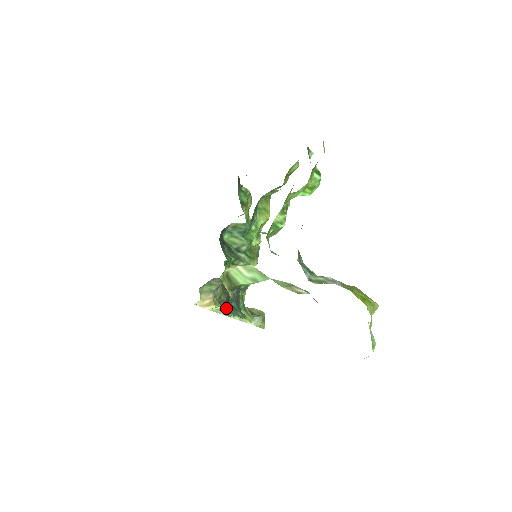
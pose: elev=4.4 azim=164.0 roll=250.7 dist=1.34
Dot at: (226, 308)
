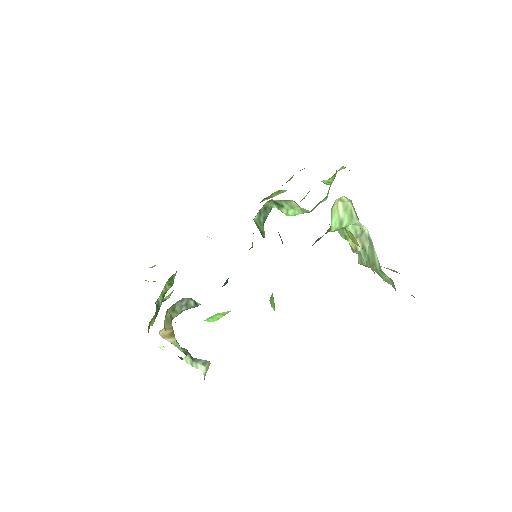
Dot at: occluded
